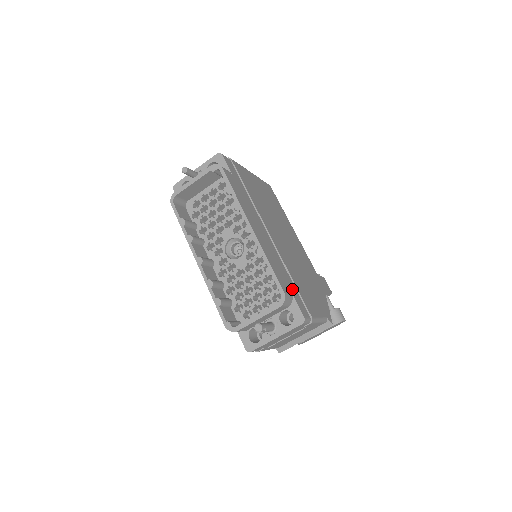
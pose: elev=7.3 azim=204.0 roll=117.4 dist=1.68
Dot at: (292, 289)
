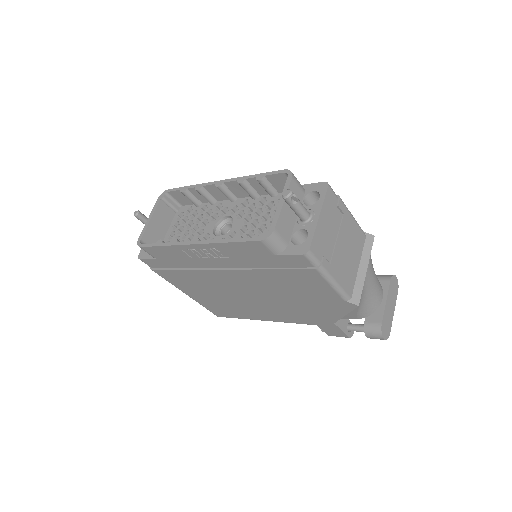
Dot at: occluded
